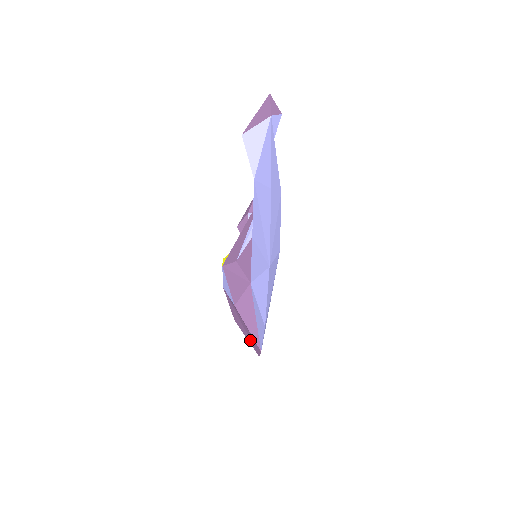
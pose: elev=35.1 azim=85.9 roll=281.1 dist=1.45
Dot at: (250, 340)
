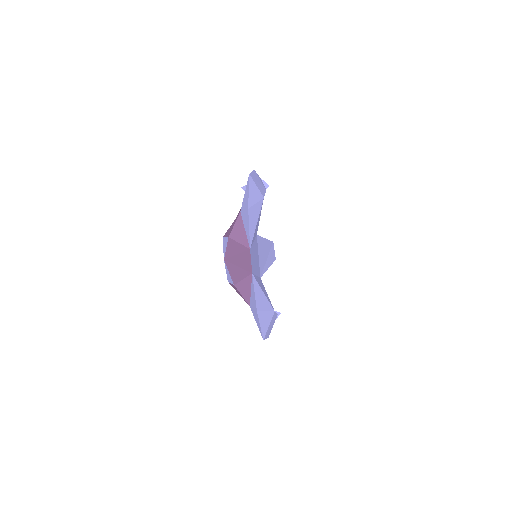
Dot at: (244, 270)
